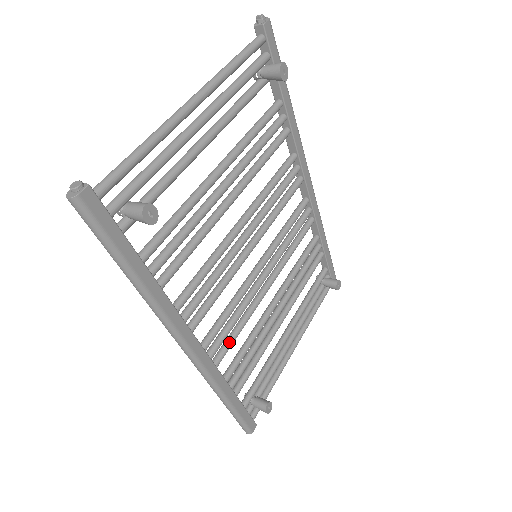
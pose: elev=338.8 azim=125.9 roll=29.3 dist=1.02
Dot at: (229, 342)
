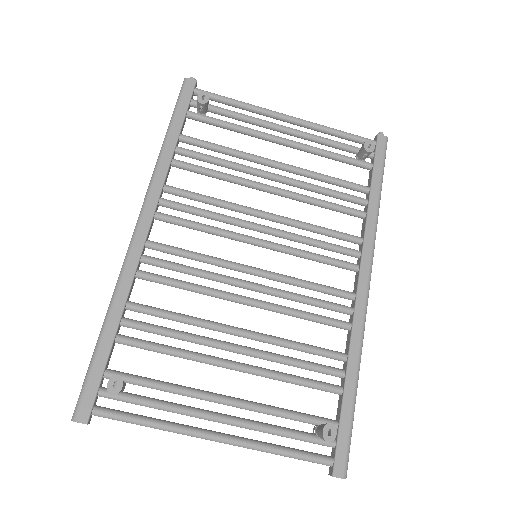
Dot at: (166, 277)
